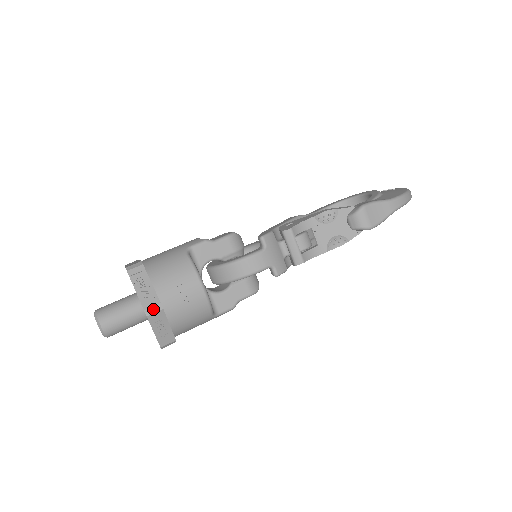
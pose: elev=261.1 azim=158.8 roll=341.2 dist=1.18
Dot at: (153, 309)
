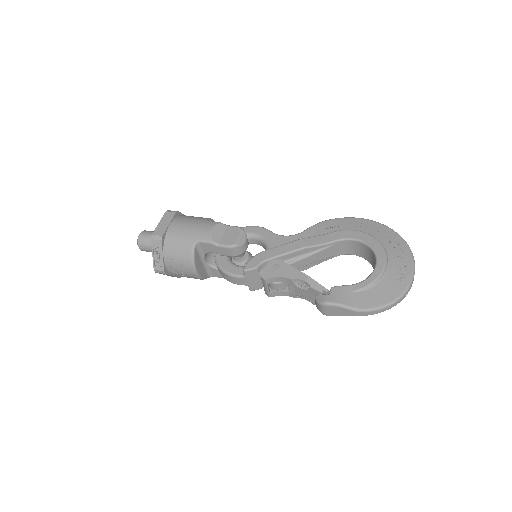
Dot at: (159, 271)
